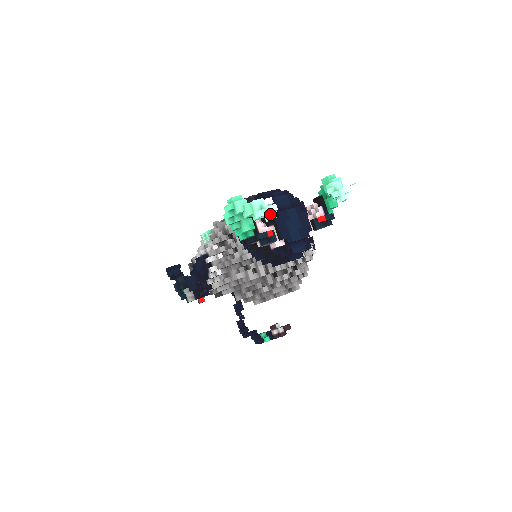
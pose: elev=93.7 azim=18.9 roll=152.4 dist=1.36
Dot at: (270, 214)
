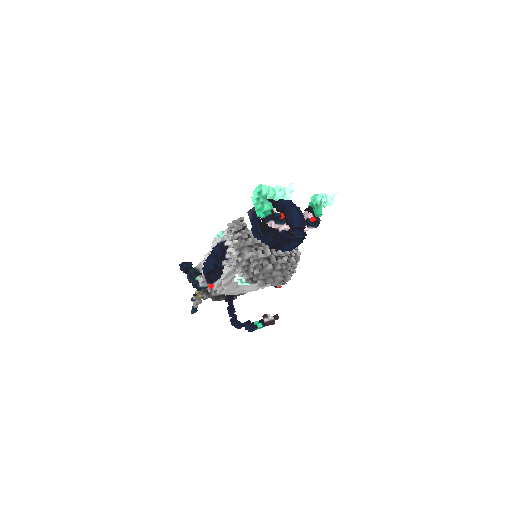
Dot at: (289, 193)
